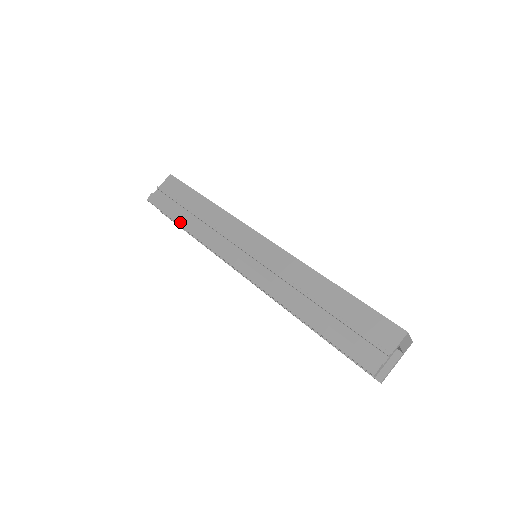
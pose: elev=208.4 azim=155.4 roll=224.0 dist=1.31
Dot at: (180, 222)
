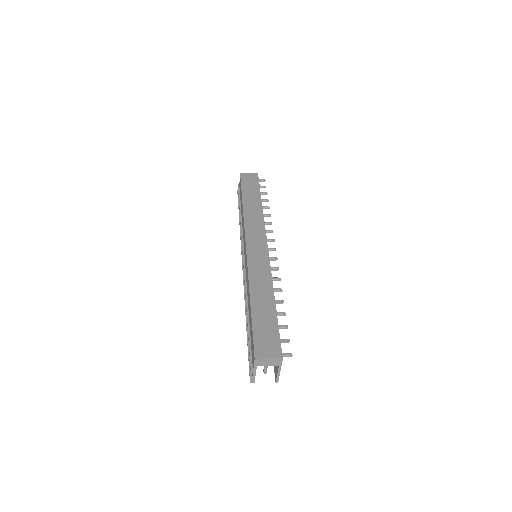
Dot at: occluded
